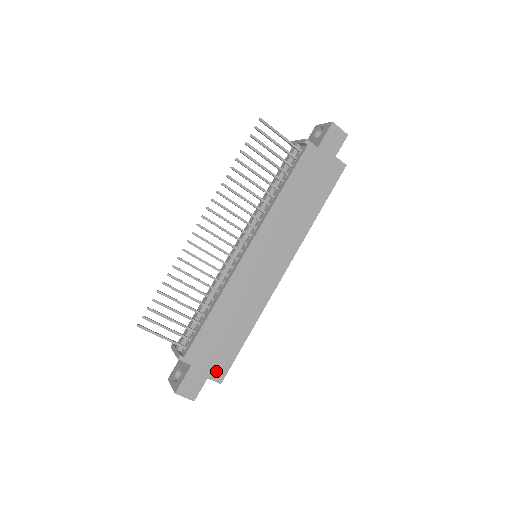
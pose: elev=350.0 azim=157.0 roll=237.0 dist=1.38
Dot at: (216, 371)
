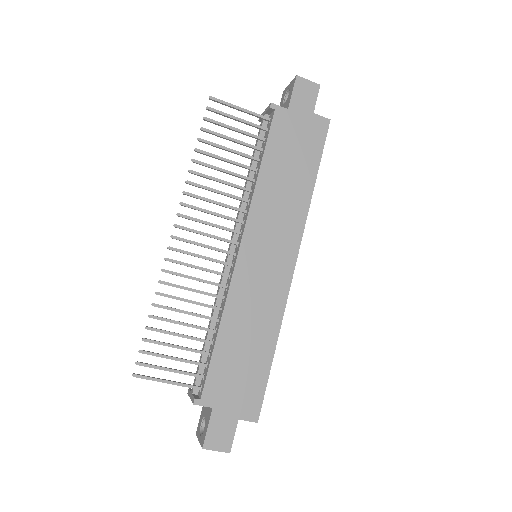
Dot at: (246, 408)
